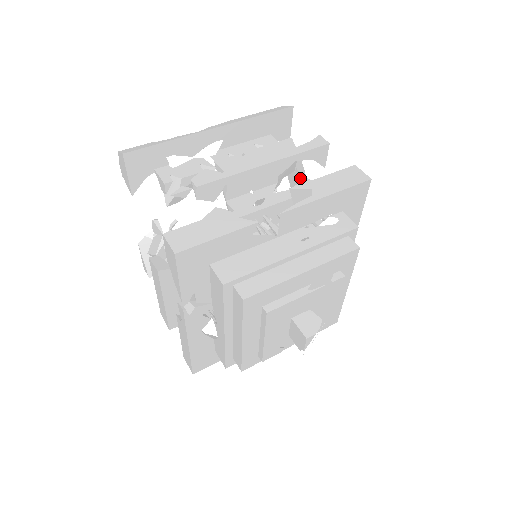
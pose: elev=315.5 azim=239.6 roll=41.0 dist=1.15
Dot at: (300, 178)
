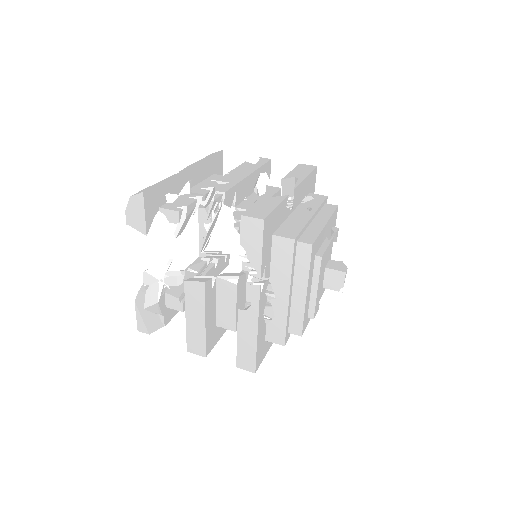
Dot at: (257, 192)
